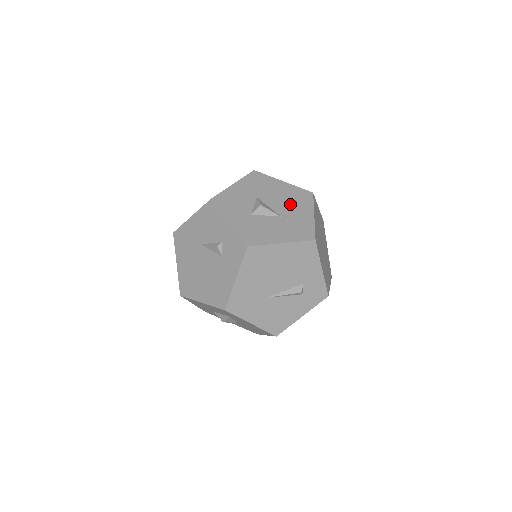
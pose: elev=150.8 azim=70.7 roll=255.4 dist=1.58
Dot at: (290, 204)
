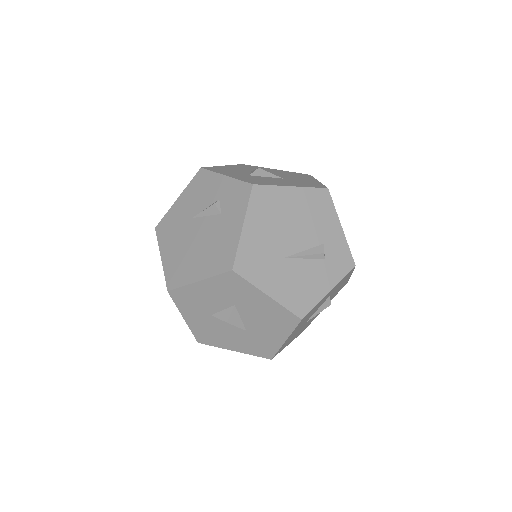
Dot at: (289, 176)
